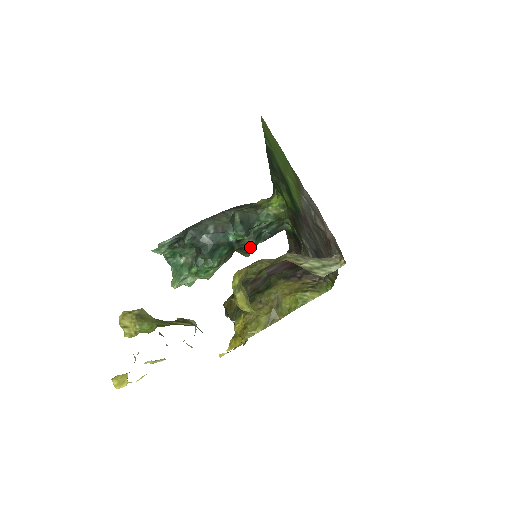
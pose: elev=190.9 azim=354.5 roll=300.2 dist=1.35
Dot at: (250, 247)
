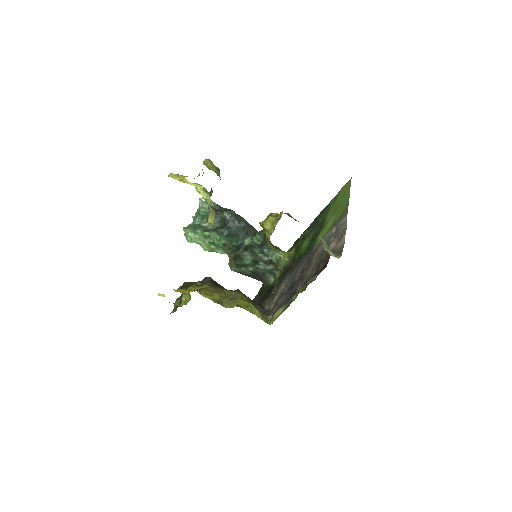
Dot at: (246, 261)
